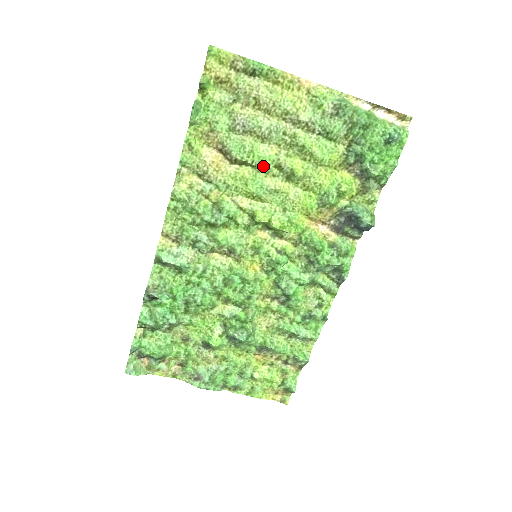
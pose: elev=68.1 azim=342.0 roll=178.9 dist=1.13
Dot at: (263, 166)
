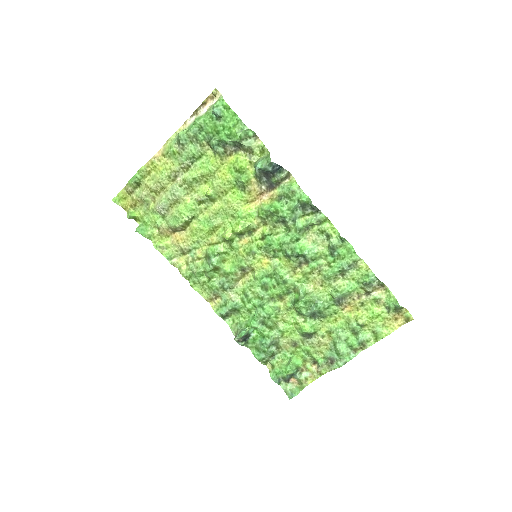
Dot at: (195, 212)
